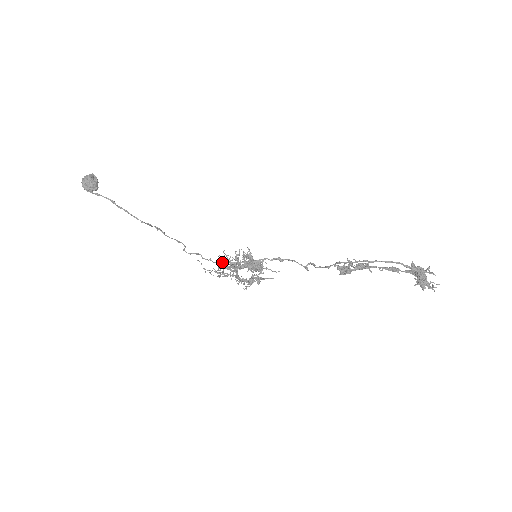
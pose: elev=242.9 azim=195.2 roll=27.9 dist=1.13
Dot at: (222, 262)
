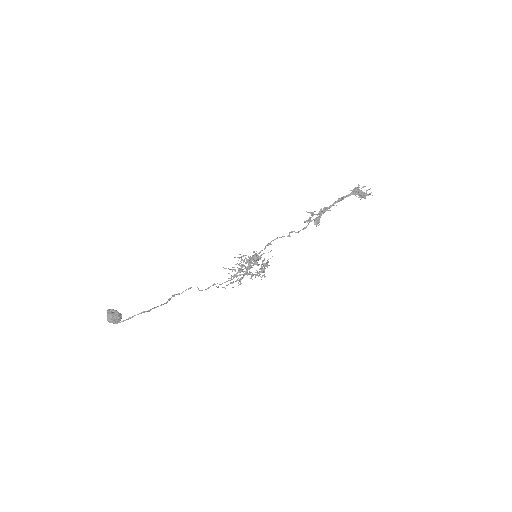
Dot at: (236, 276)
